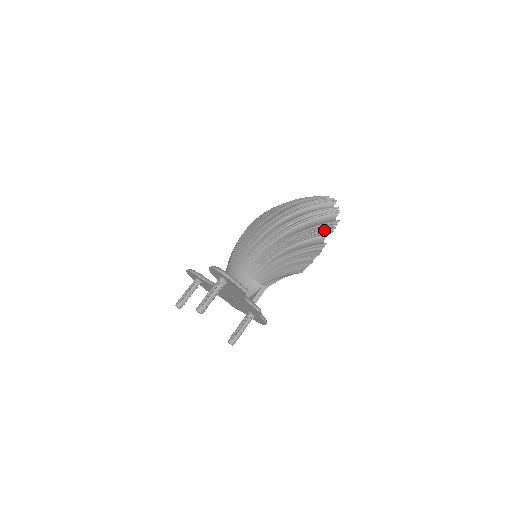
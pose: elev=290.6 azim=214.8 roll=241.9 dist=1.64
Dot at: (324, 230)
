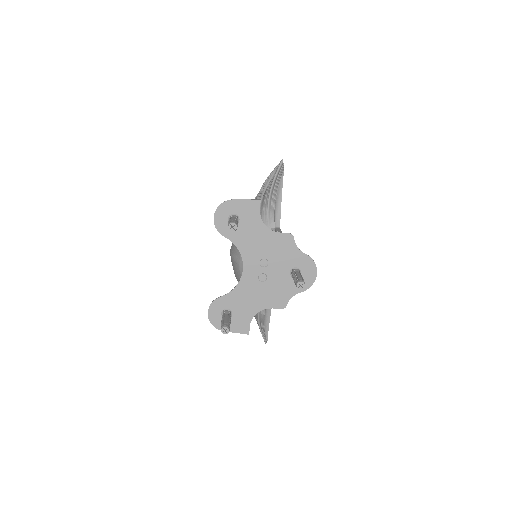
Dot at: (275, 168)
